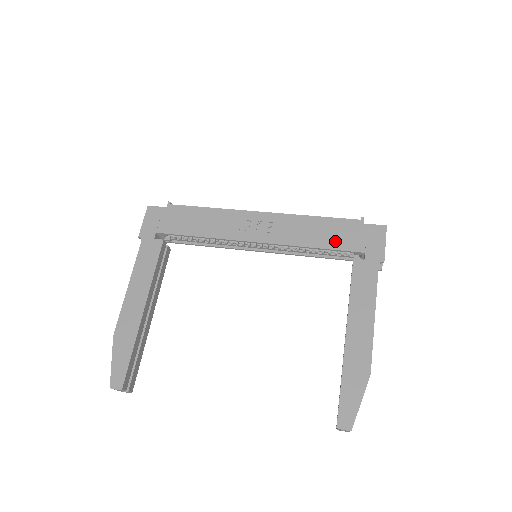
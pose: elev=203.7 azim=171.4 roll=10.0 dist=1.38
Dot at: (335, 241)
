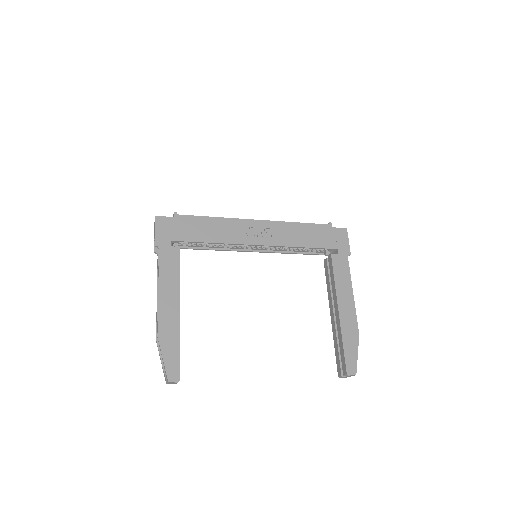
Dot at: (316, 241)
